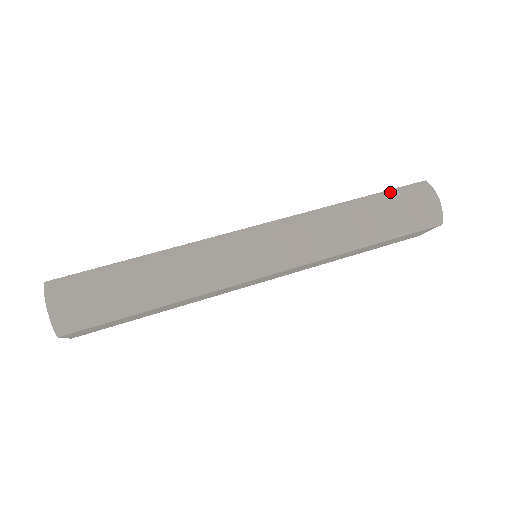
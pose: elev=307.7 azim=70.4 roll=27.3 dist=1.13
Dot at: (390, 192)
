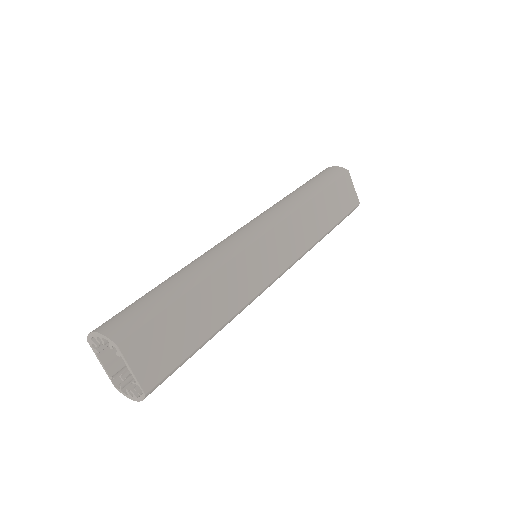
Dot at: occluded
